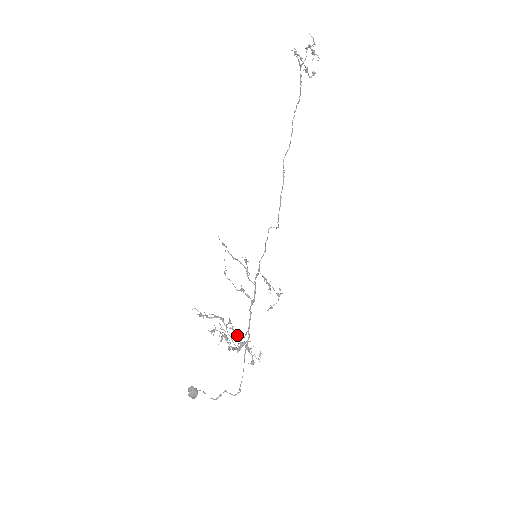
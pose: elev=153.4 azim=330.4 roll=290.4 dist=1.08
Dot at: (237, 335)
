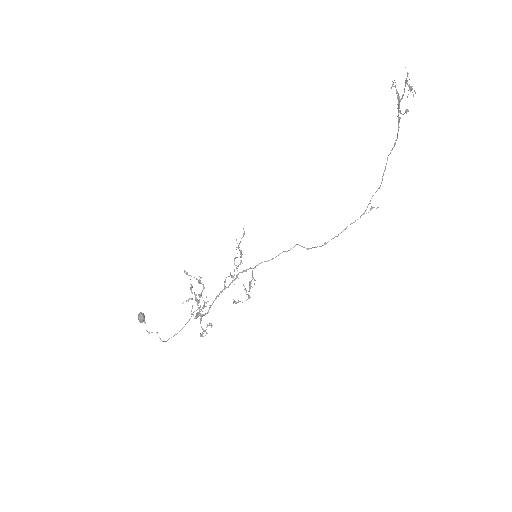
Dot at: occluded
